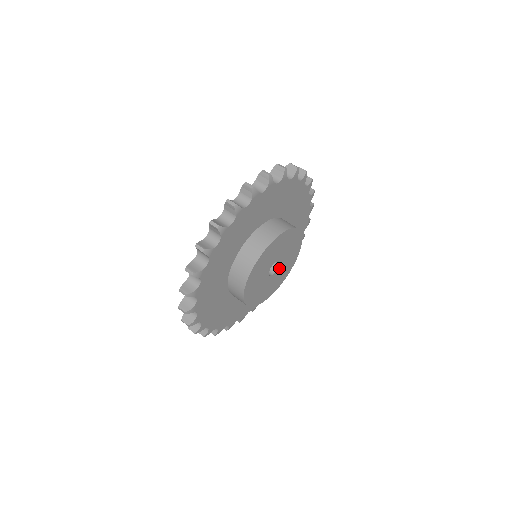
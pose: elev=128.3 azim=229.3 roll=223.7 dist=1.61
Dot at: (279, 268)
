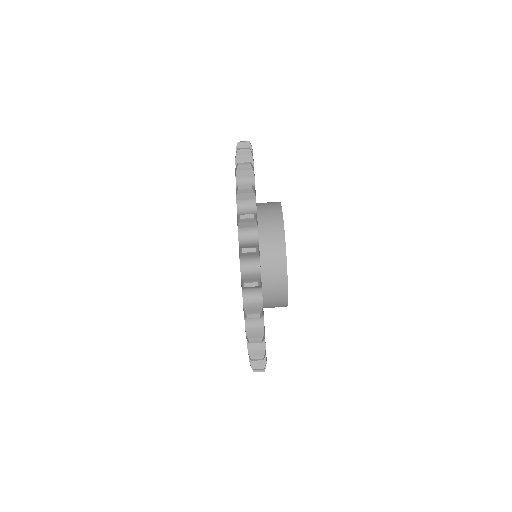
Dot at: occluded
